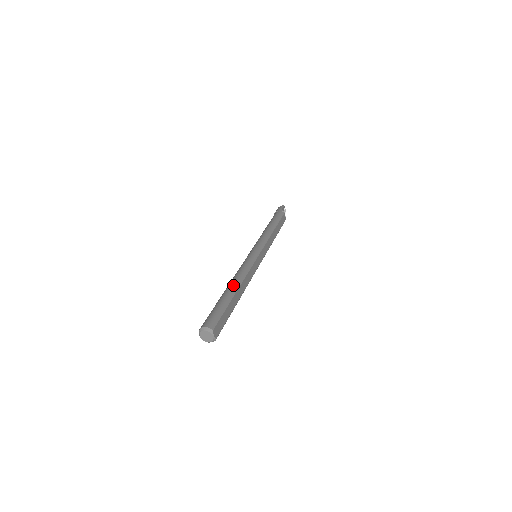
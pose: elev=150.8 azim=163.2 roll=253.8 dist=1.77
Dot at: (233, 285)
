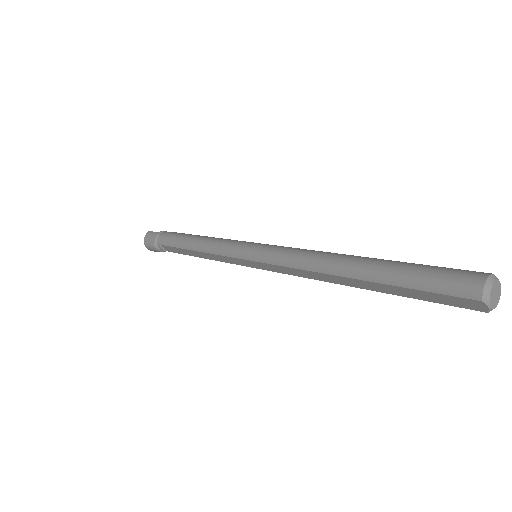
Dot at: (349, 259)
